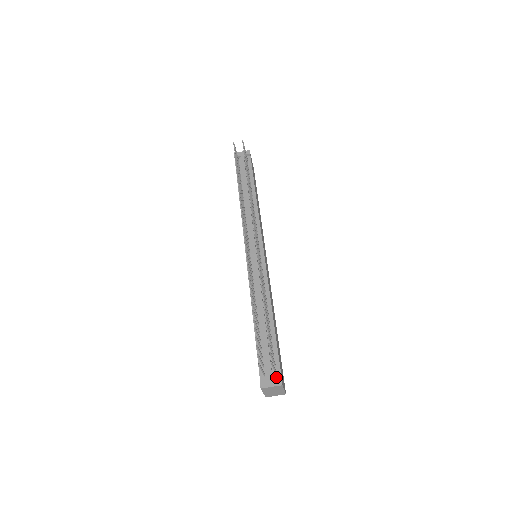
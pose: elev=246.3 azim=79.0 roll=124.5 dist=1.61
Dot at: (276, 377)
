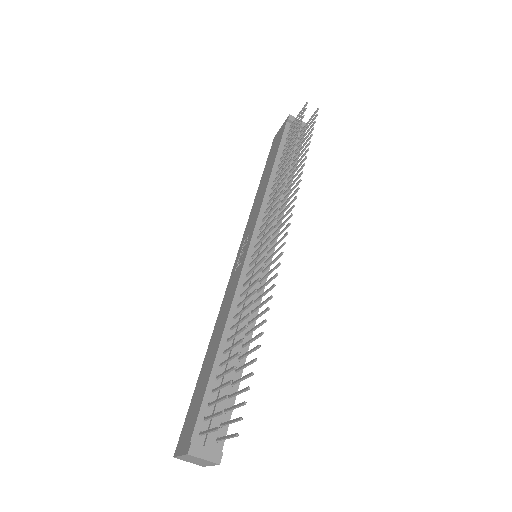
Dot at: (215, 446)
